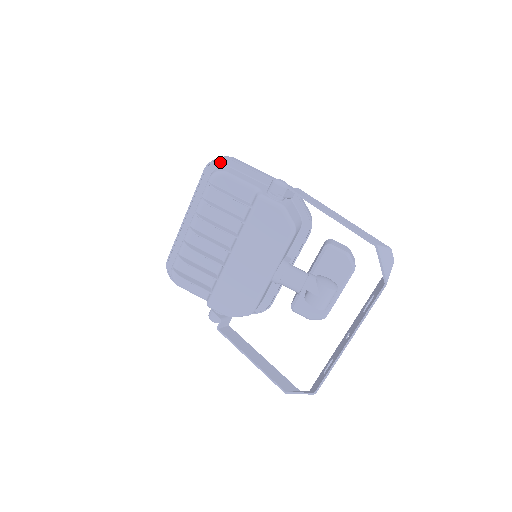
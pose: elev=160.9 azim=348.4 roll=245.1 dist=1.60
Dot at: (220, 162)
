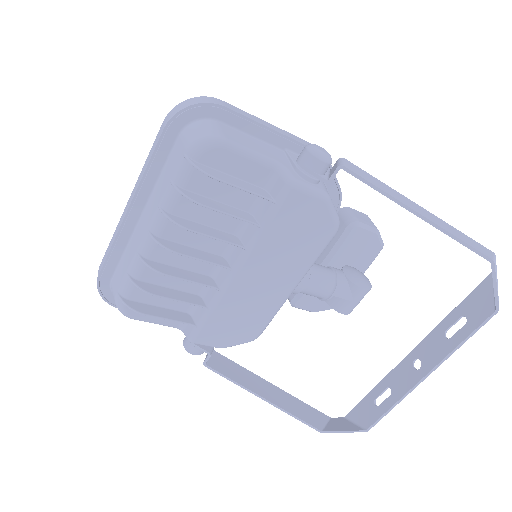
Dot at: (197, 112)
